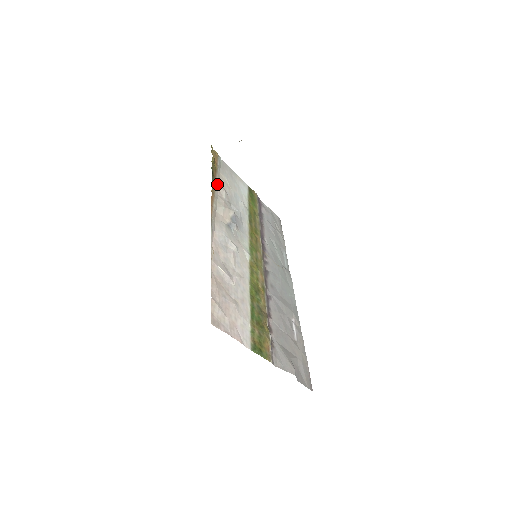
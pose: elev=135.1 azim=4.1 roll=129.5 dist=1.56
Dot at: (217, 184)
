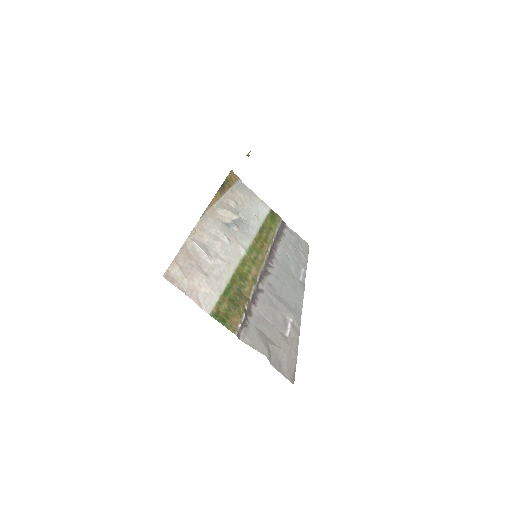
Dot at: (227, 195)
